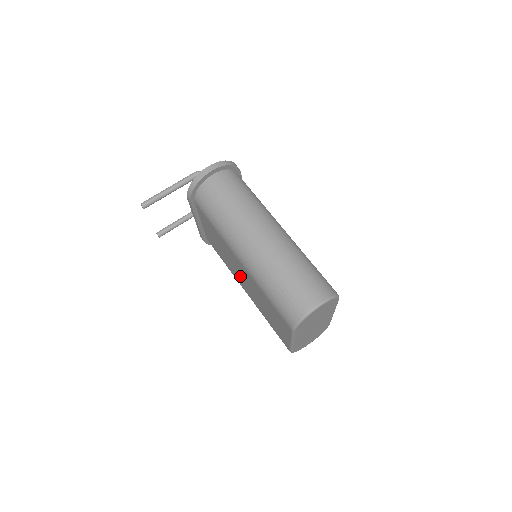
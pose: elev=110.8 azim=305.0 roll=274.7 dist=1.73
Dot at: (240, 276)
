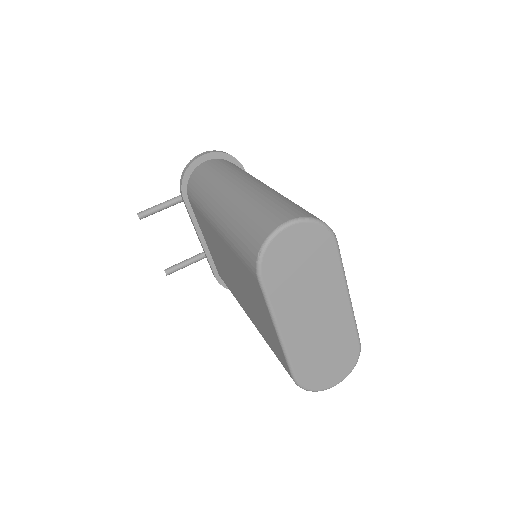
Dot at: (233, 280)
